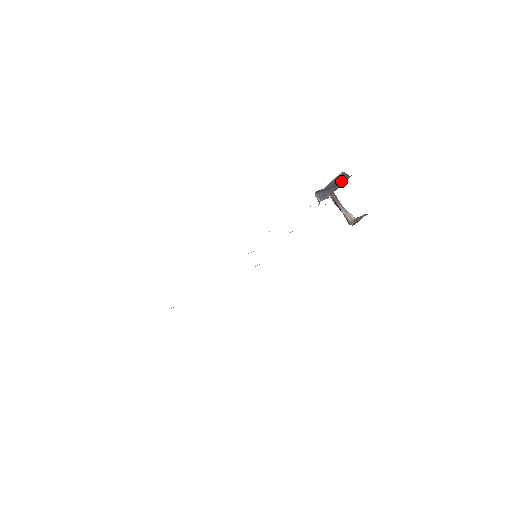
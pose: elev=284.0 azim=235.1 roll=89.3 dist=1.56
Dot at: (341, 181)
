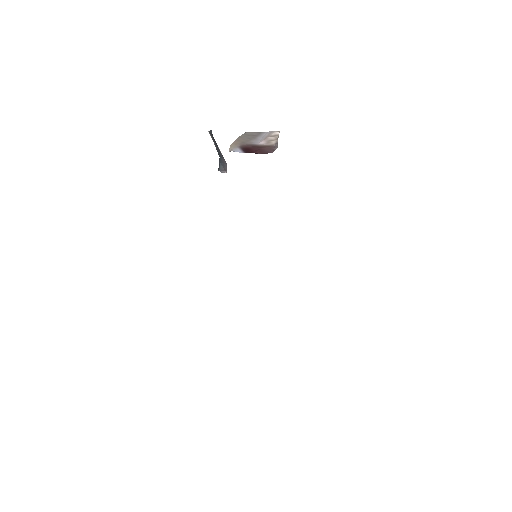
Dot at: (215, 141)
